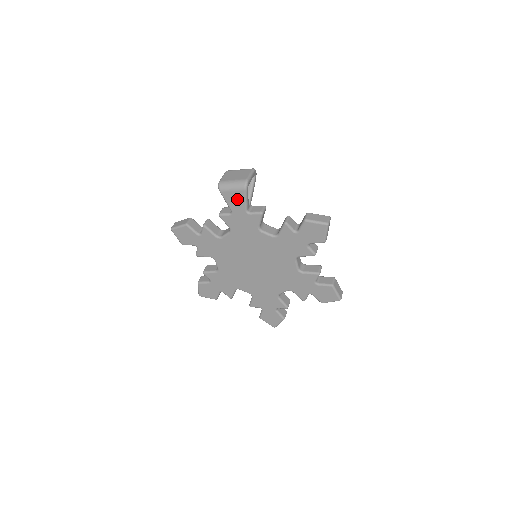
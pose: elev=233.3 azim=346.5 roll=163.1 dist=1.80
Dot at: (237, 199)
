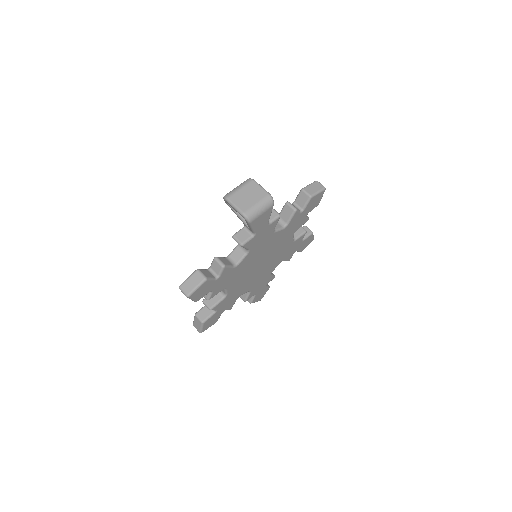
Dot at: (264, 219)
